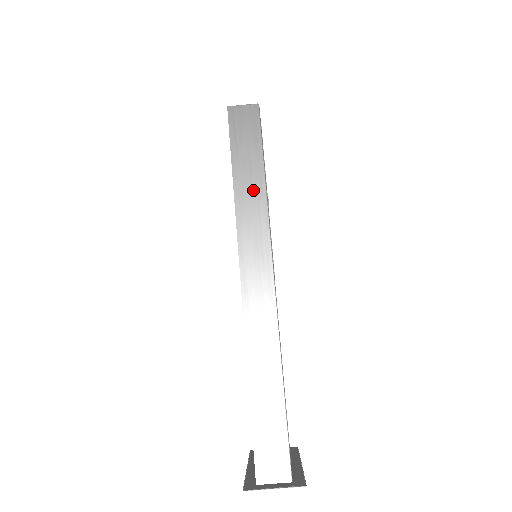
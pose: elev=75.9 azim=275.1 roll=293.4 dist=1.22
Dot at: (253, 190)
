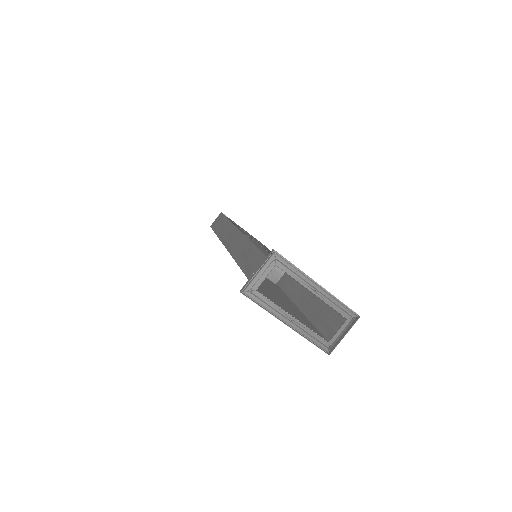
Dot at: (224, 227)
